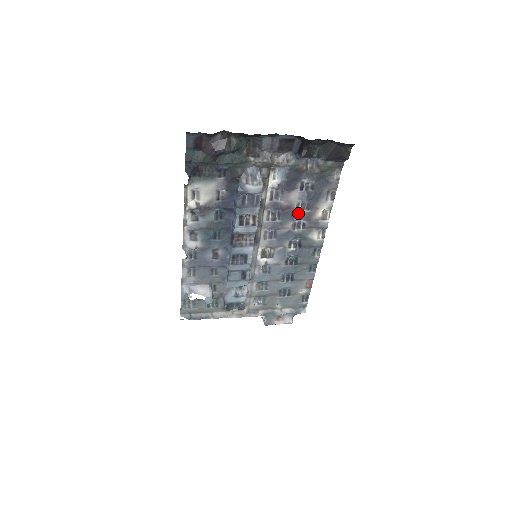
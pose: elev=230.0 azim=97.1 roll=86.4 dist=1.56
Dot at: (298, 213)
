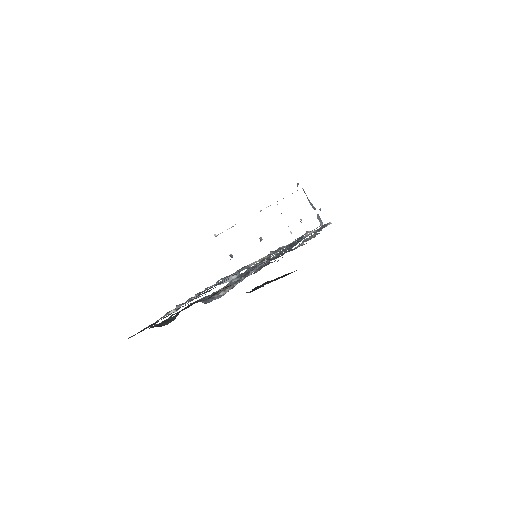
Dot at: occluded
